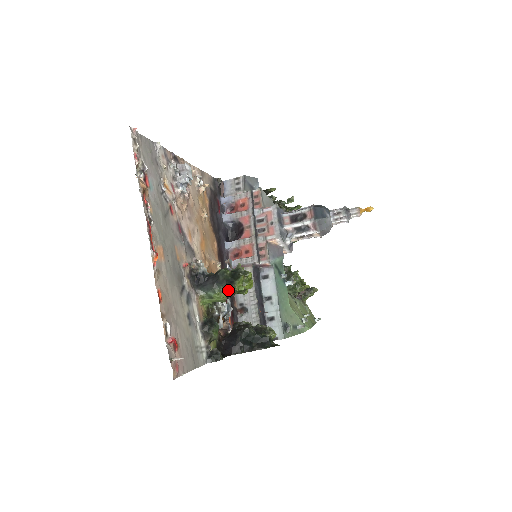
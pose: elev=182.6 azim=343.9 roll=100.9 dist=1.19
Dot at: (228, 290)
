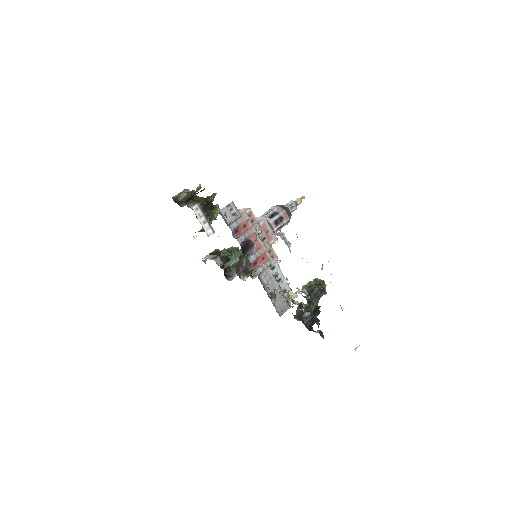
Dot at: occluded
